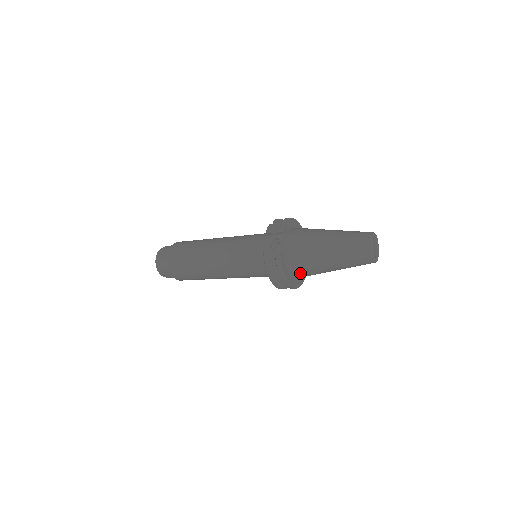
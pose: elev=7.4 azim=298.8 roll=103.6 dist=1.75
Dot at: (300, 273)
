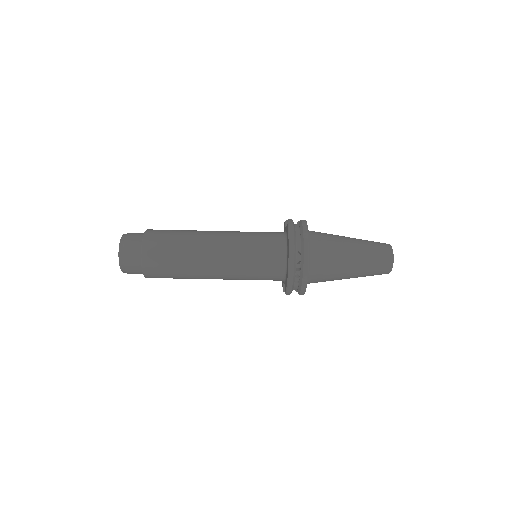
Dot at: (318, 253)
